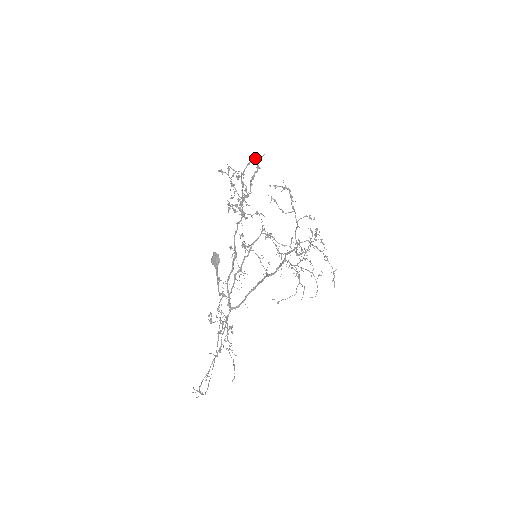
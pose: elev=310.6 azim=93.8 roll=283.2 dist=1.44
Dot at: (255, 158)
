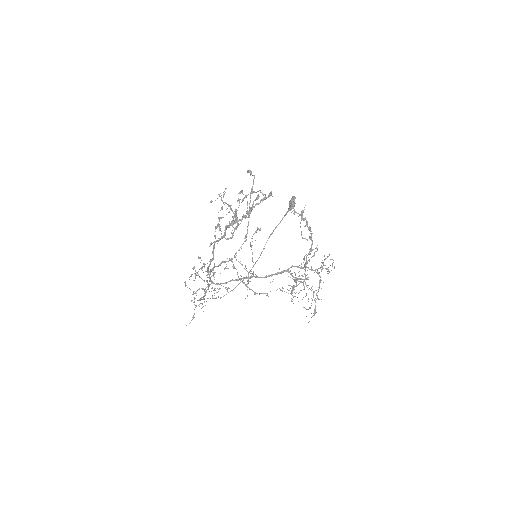
Dot at: (258, 191)
